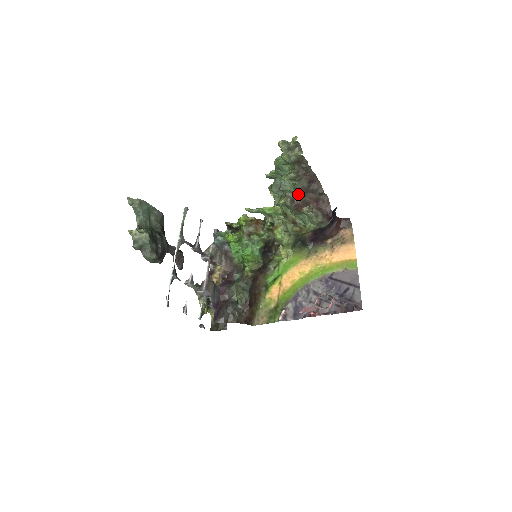
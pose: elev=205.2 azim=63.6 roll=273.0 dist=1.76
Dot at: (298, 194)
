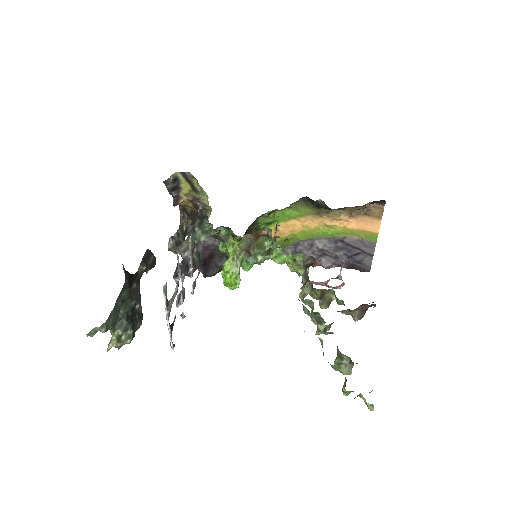
Dot at: occluded
